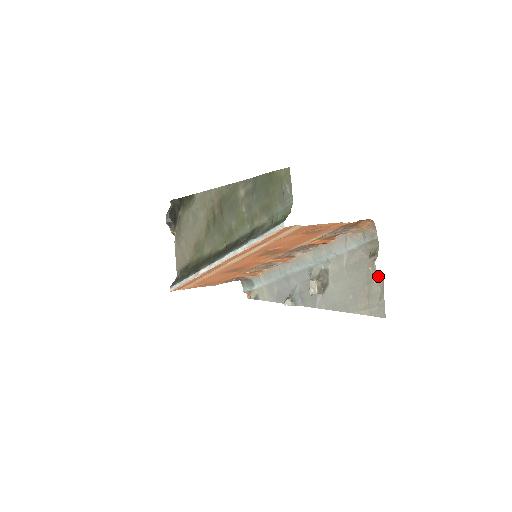
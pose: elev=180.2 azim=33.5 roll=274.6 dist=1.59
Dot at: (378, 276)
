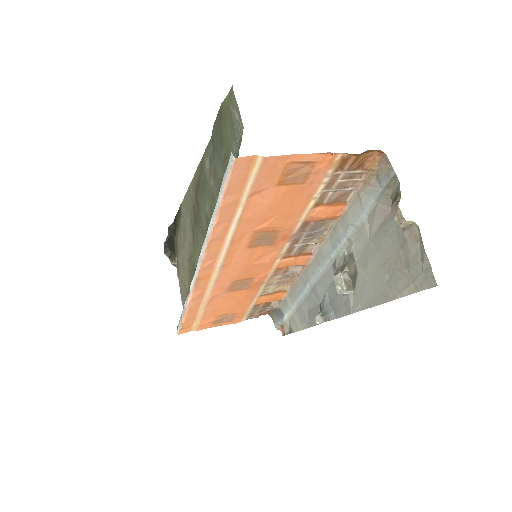
Dot at: (411, 228)
